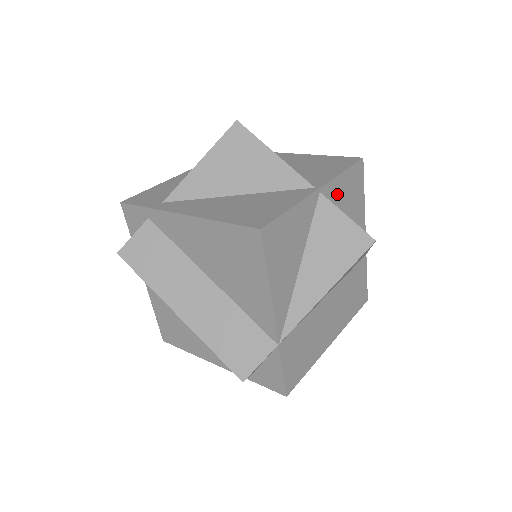
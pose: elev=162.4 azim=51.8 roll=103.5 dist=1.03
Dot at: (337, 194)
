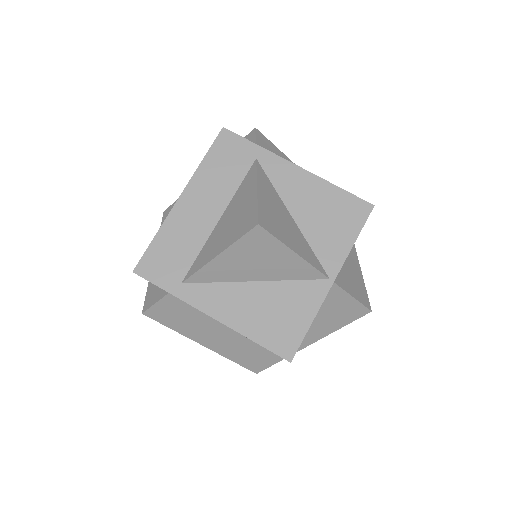
Dot at: occluded
